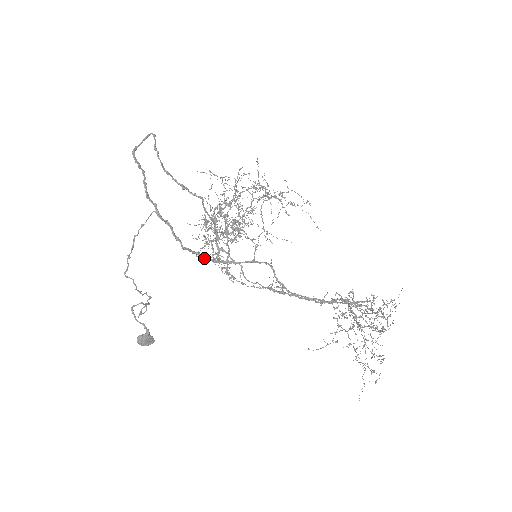
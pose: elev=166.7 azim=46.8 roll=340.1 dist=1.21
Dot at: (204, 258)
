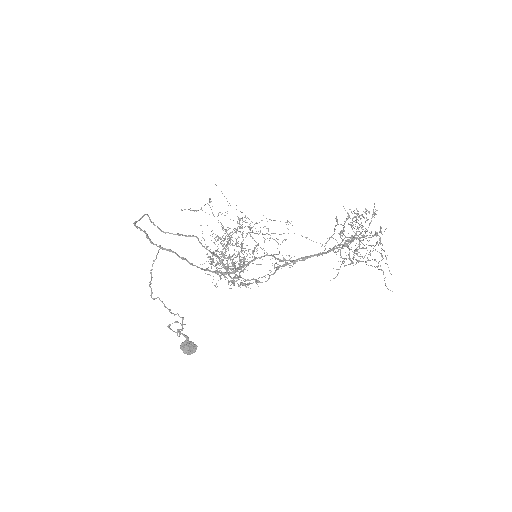
Dot at: (214, 272)
